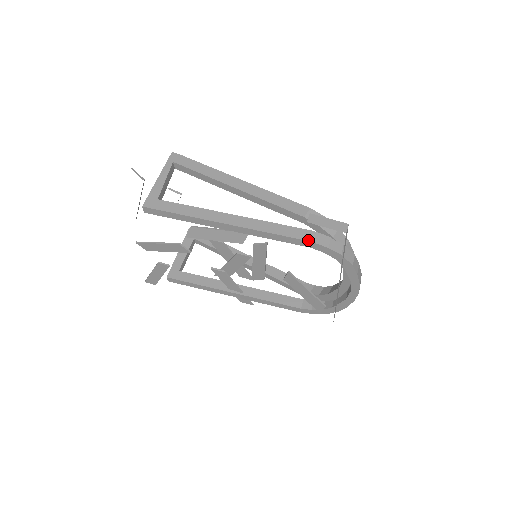
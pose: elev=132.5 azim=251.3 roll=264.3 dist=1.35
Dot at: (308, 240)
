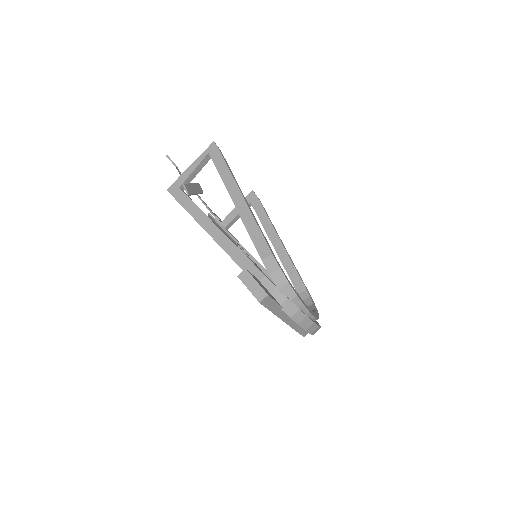
Dot at: occluded
